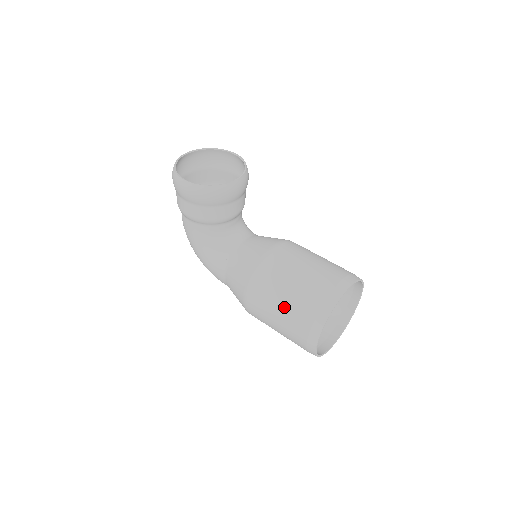
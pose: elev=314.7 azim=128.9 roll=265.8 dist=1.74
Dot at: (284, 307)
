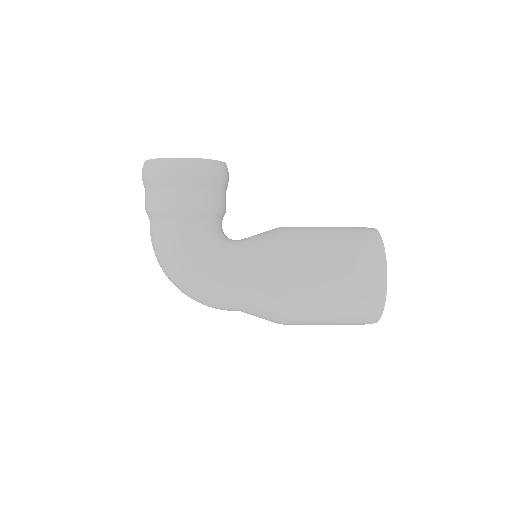
Dot at: (336, 257)
